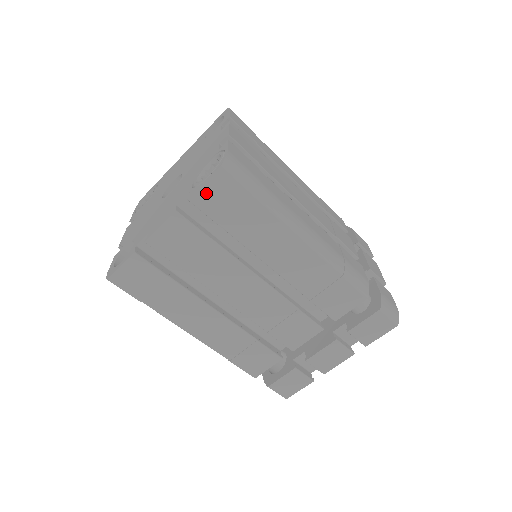
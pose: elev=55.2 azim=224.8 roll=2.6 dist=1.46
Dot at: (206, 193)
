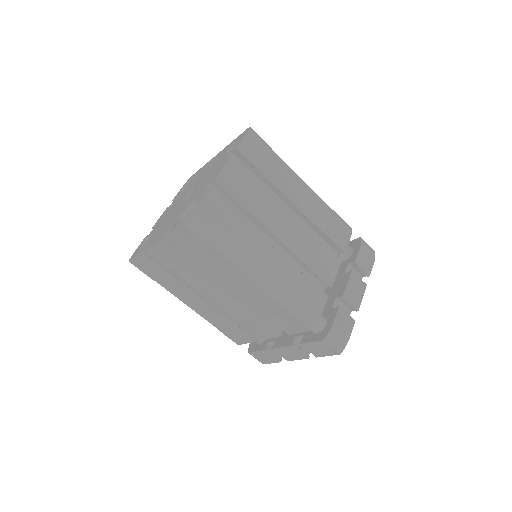
Dot at: (178, 235)
